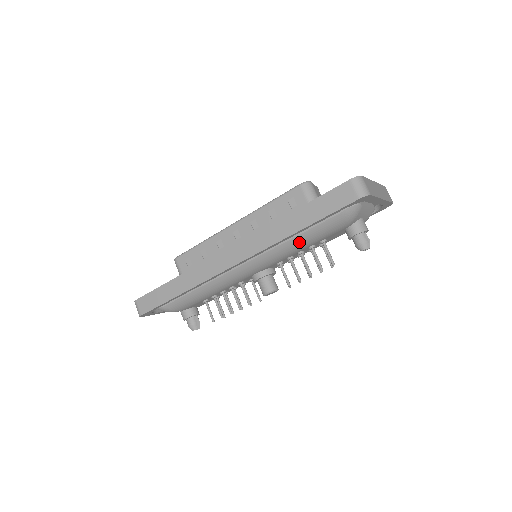
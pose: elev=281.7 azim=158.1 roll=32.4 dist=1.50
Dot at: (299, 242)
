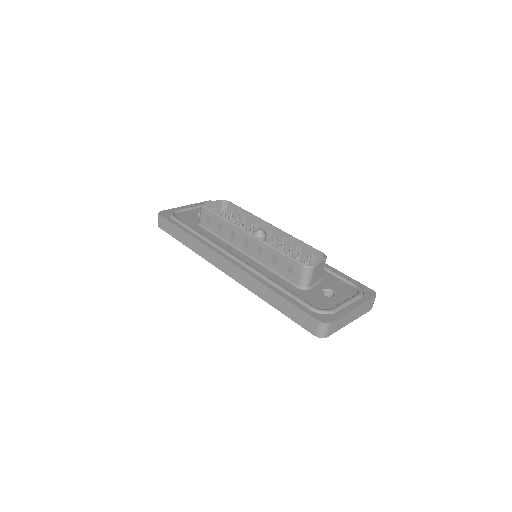
Dot at: occluded
